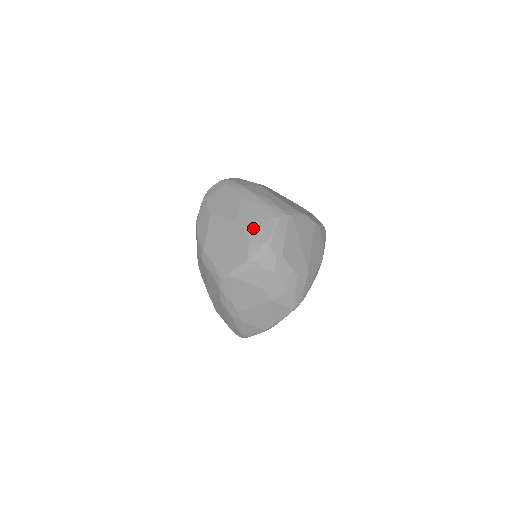
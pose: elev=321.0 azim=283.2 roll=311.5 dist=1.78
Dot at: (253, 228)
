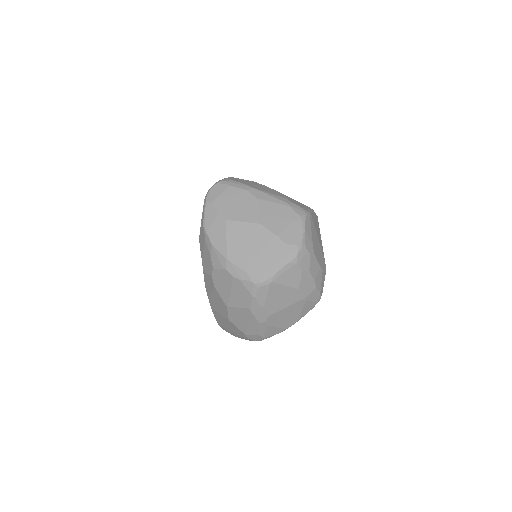
Dot at: (283, 230)
